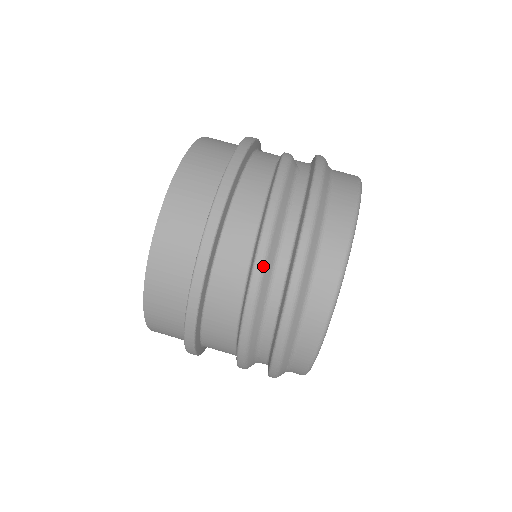
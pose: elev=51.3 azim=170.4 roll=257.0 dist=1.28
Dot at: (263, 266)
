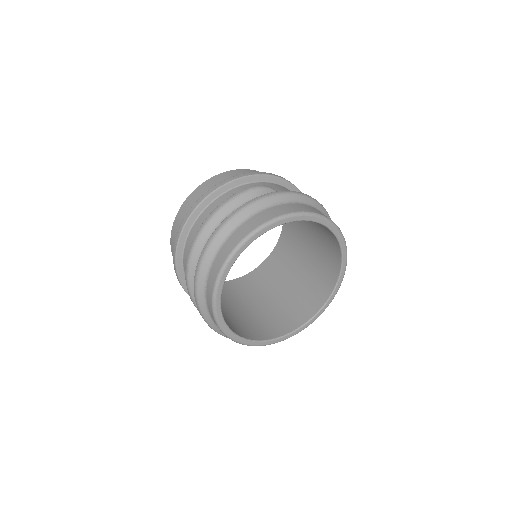
Dot at: (193, 248)
